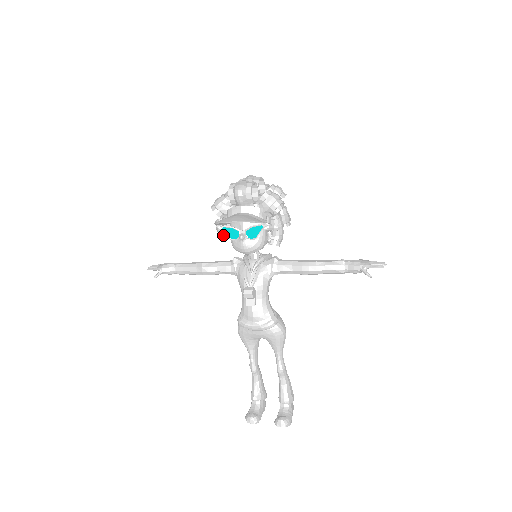
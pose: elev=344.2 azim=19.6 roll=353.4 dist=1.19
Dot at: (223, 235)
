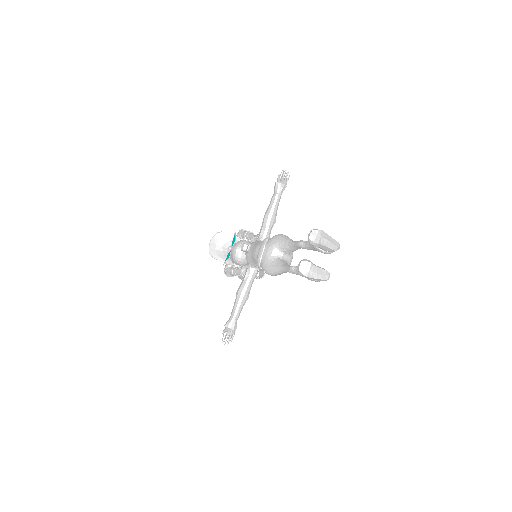
Dot at: (234, 270)
